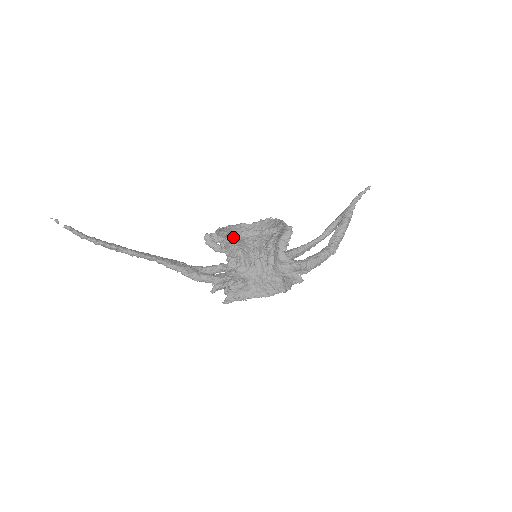
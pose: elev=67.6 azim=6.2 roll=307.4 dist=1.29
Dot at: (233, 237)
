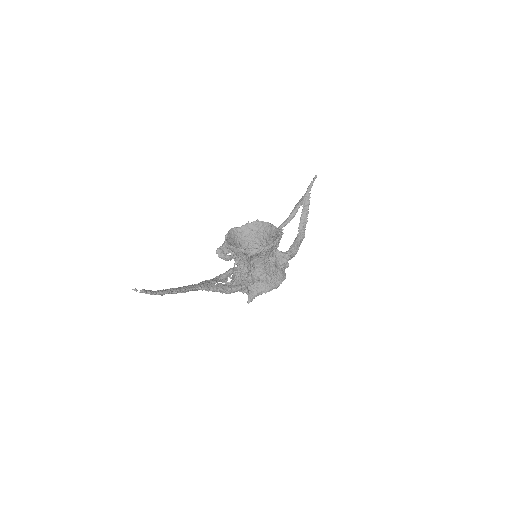
Dot at: (253, 254)
